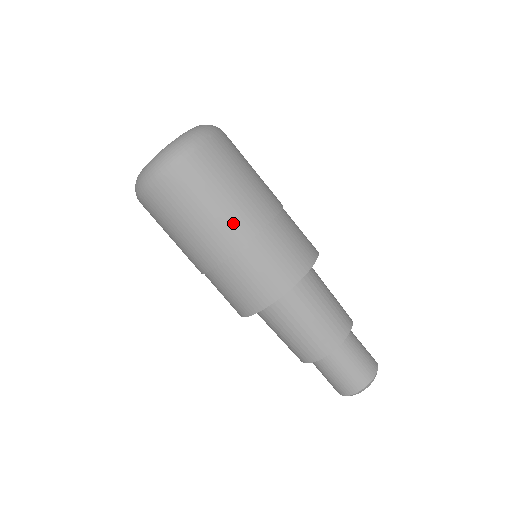
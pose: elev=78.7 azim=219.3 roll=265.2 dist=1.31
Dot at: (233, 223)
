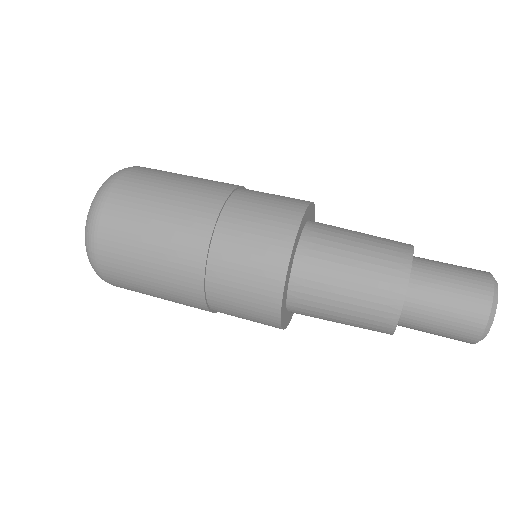
Dot at: (215, 181)
